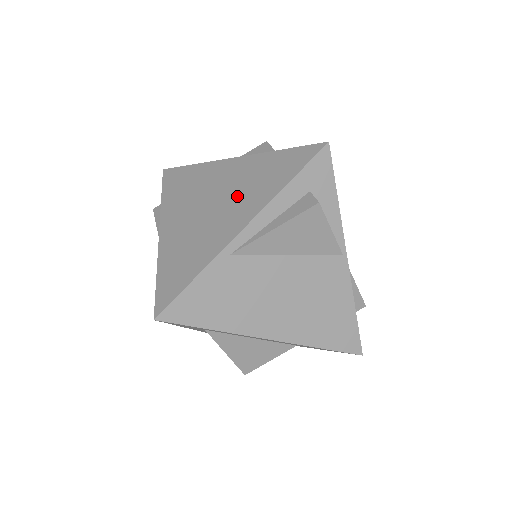
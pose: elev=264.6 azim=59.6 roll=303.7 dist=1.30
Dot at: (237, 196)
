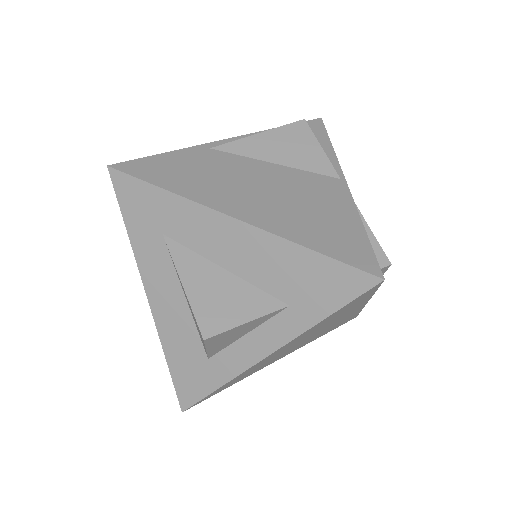
Dot at: occluded
